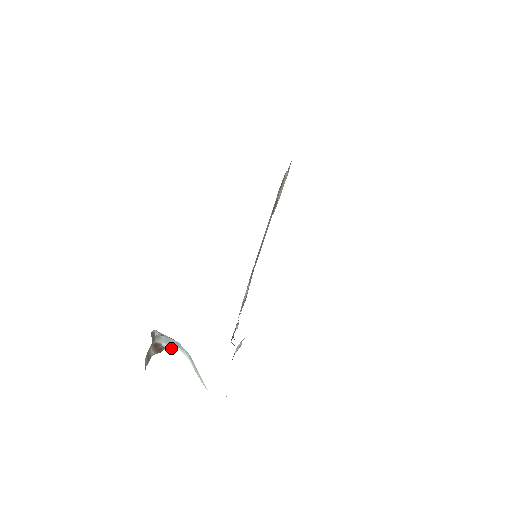
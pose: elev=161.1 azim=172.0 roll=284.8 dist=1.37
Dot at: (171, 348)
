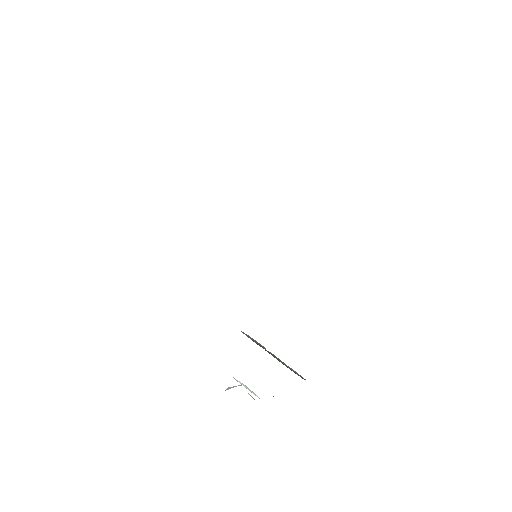
Dot at: occluded
